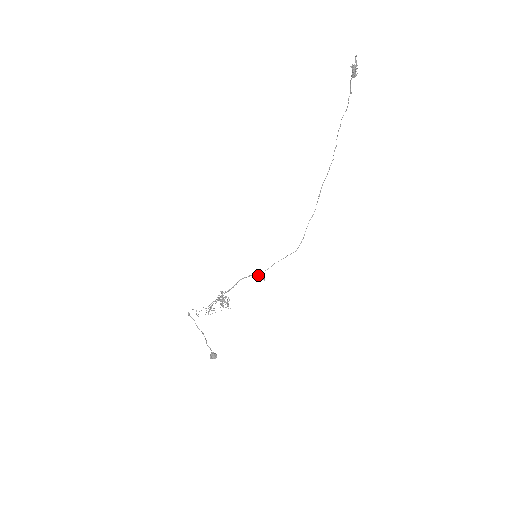
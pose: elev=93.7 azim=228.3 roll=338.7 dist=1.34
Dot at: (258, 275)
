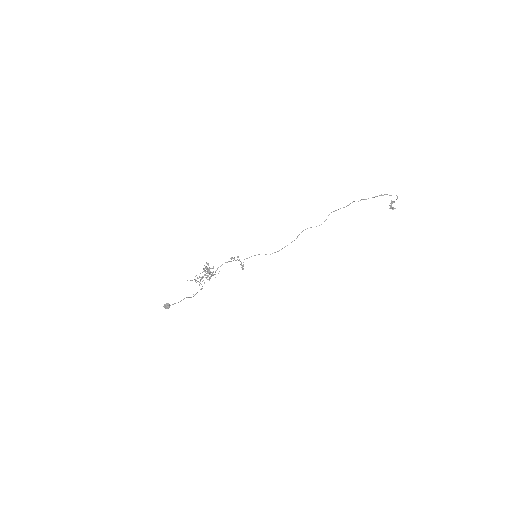
Dot at: occluded
